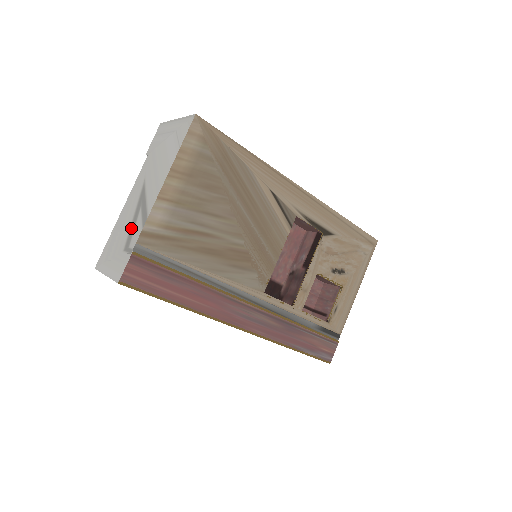
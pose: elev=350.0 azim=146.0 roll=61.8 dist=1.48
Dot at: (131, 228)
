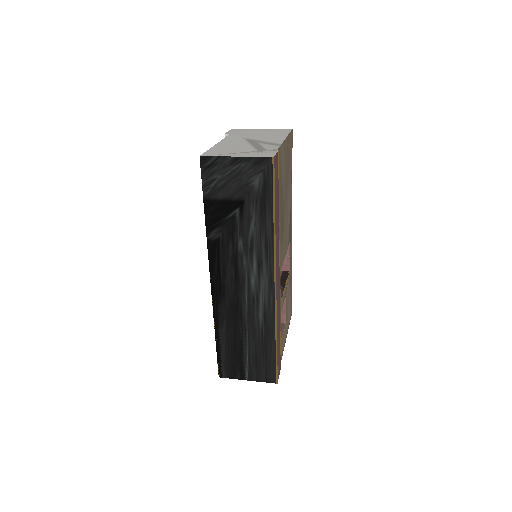
Dot at: (256, 146)
